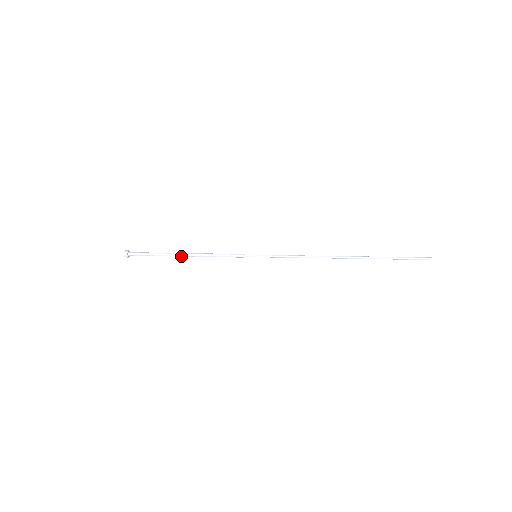
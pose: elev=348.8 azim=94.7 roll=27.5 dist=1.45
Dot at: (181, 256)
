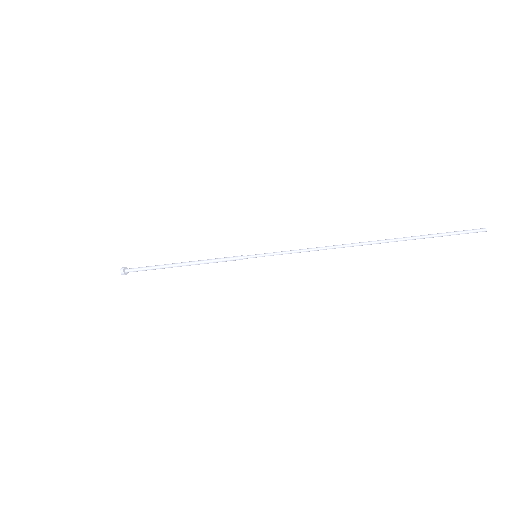
Dot at: occluded
